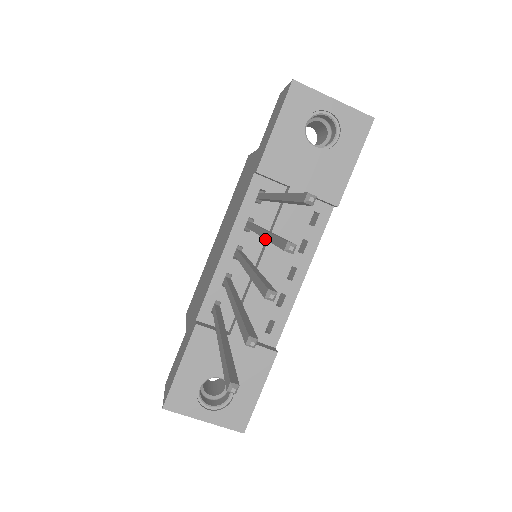
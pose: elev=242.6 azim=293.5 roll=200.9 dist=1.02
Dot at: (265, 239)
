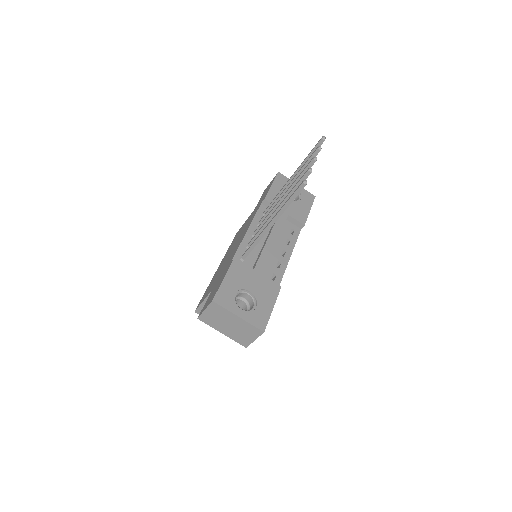
Dot at: (268, 233)
